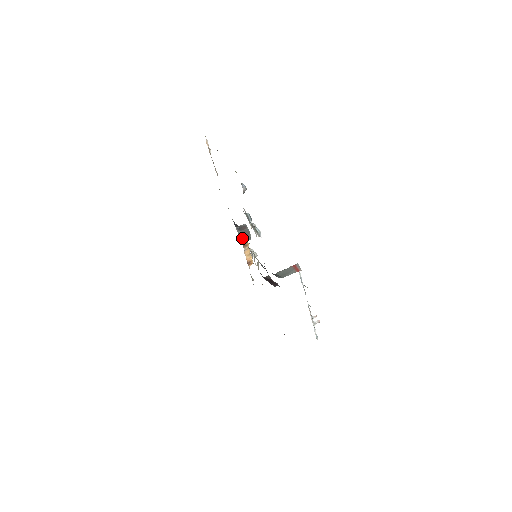
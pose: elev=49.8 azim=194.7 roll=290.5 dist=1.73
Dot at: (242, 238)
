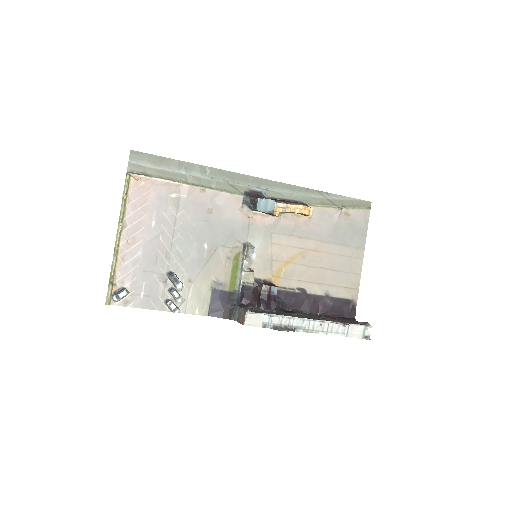
Dot at: (263, 212)
